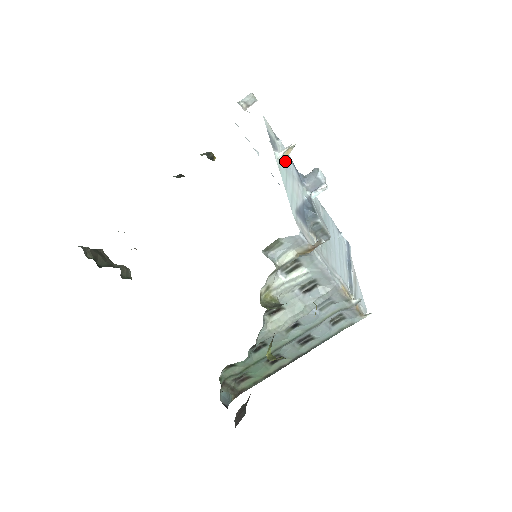
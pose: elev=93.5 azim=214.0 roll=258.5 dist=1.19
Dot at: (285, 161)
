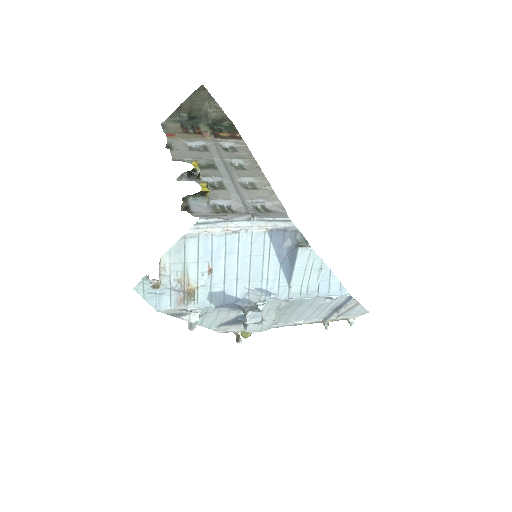
Dot at: (200, 315)
